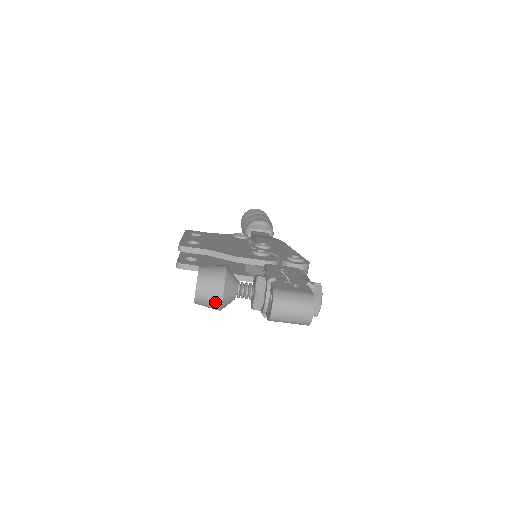
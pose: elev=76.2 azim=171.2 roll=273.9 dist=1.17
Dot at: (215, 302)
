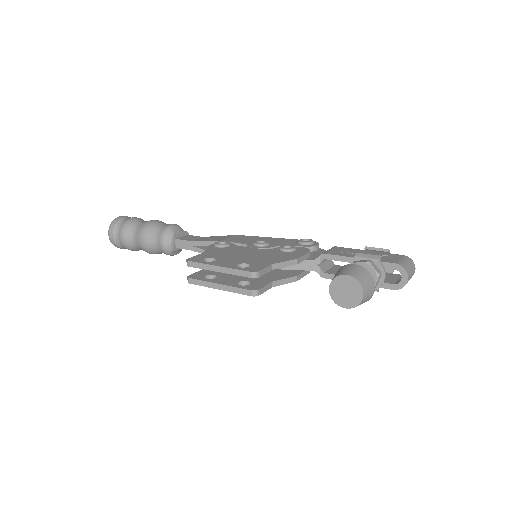
Dot at: (370, 297)
